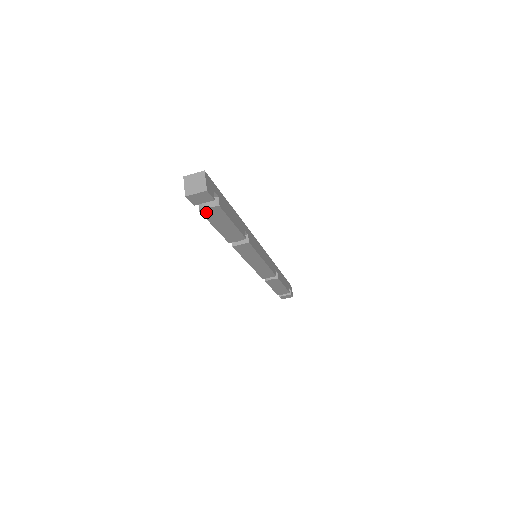
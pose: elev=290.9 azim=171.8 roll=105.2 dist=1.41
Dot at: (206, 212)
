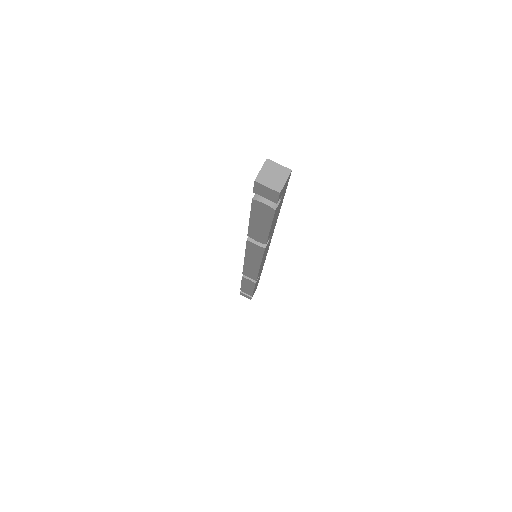
Dot at: (257, 204)
